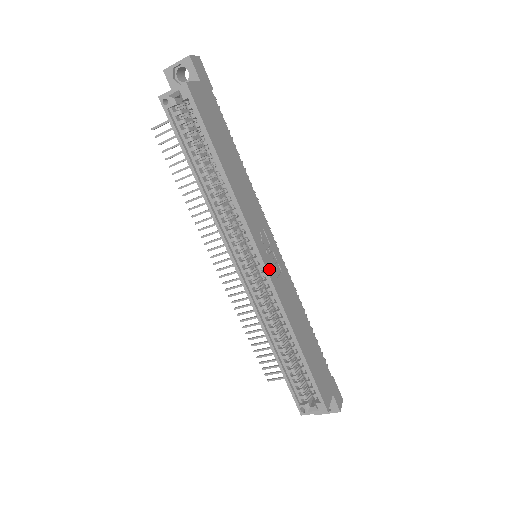
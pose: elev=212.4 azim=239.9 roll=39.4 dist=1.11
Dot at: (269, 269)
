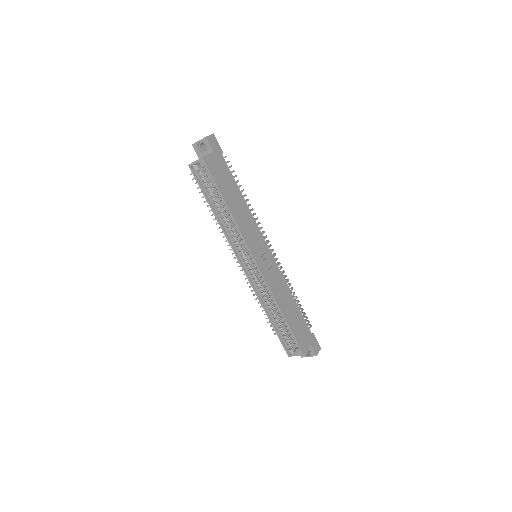
Dot at: (261, 266)
